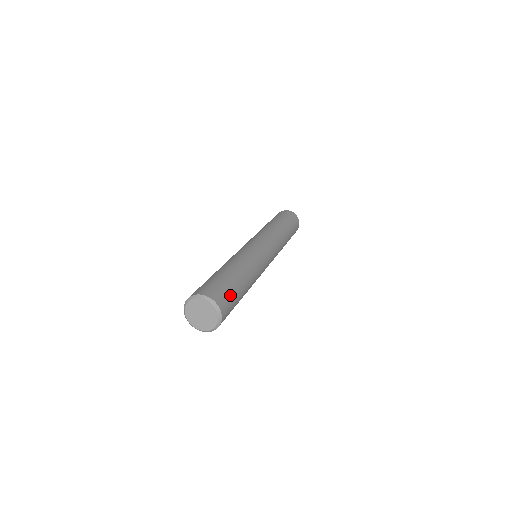
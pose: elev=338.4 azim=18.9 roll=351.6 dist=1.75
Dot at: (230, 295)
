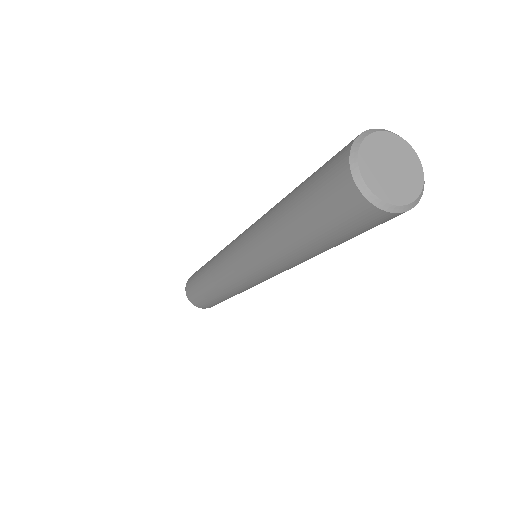
Dot at: occluded
